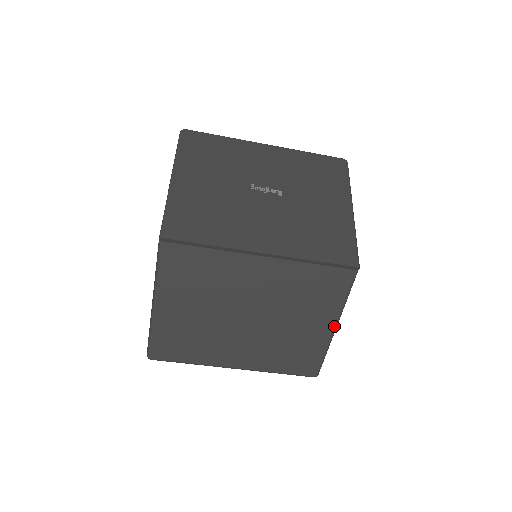
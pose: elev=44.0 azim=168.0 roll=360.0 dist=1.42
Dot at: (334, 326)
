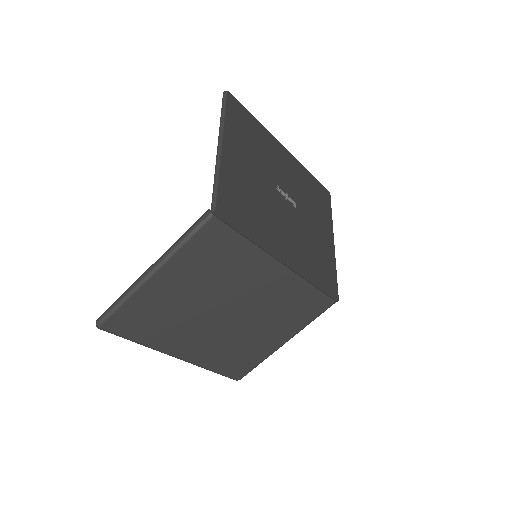
Dot at: (286, 341)
